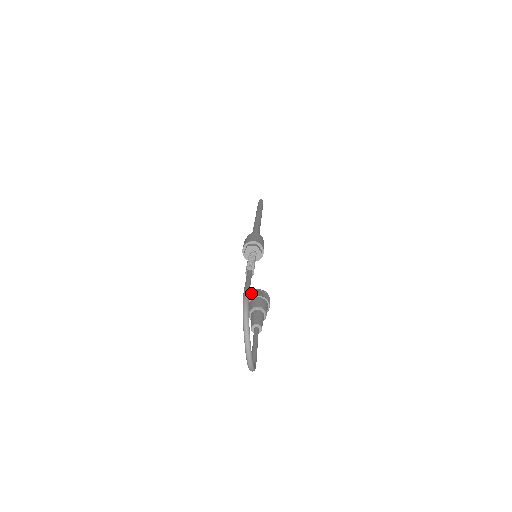
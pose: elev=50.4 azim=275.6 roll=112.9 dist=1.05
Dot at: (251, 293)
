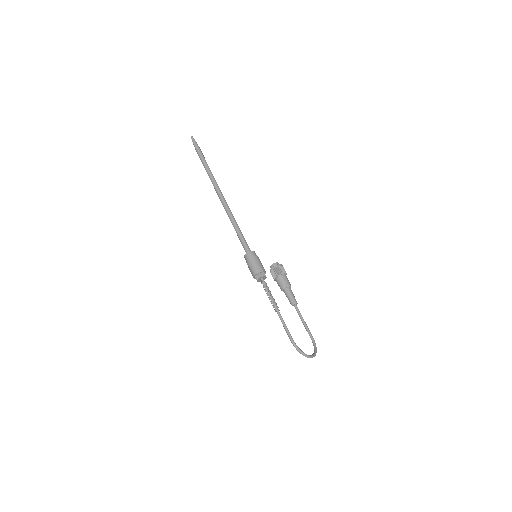
Dot at: (271, 272)
